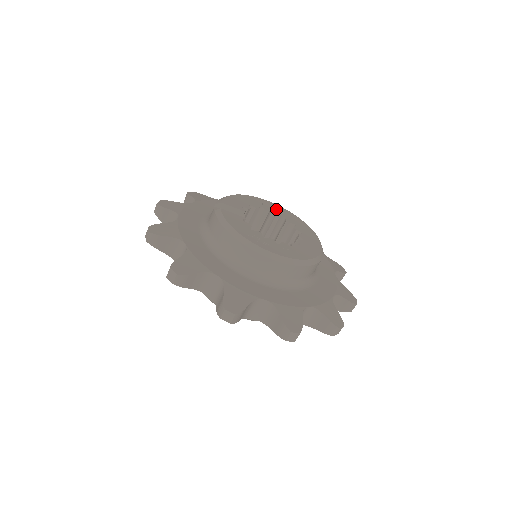
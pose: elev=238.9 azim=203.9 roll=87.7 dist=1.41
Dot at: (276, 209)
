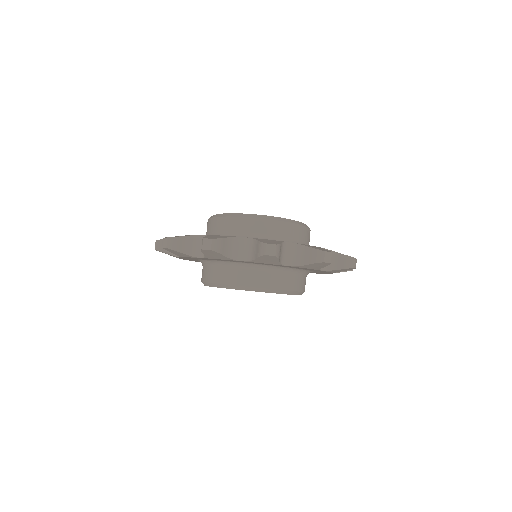
Dot at: occluded
